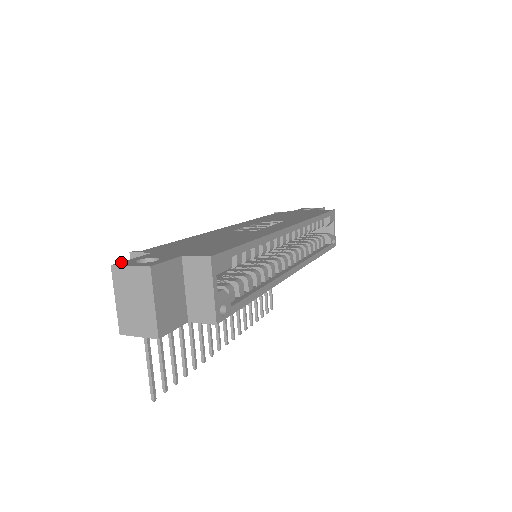
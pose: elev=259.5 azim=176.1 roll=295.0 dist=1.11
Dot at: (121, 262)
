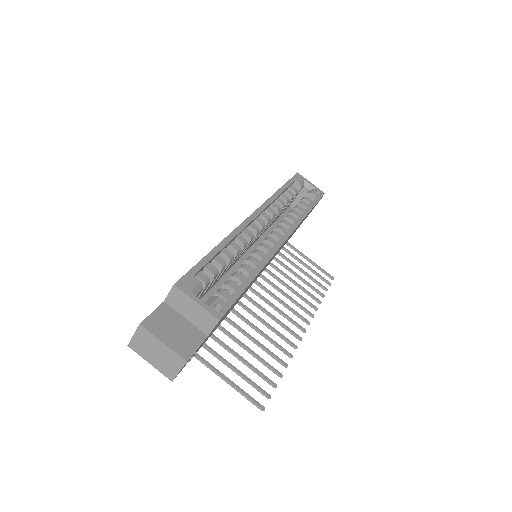
Dot at: occluded
